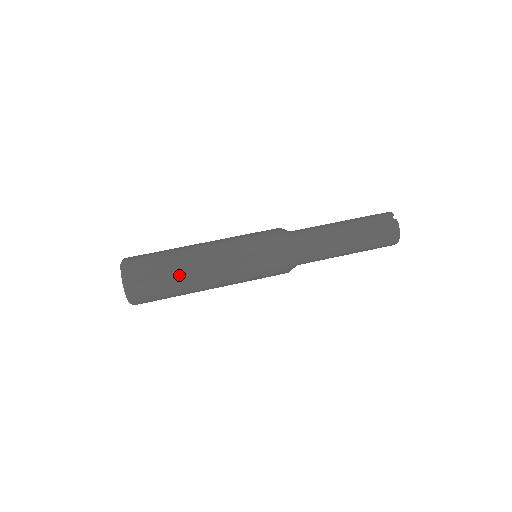
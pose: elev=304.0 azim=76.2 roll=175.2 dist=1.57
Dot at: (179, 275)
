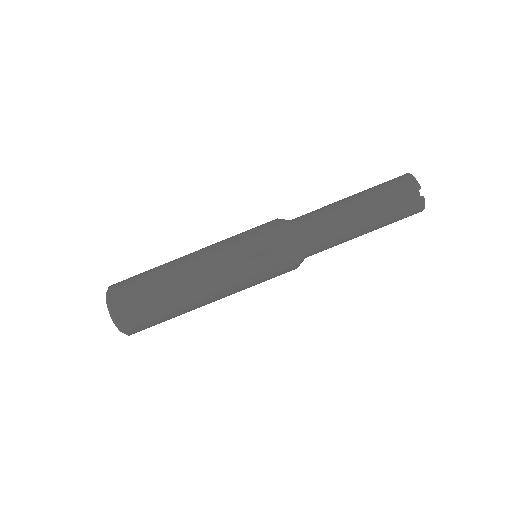
Dot at: (178, 311)
